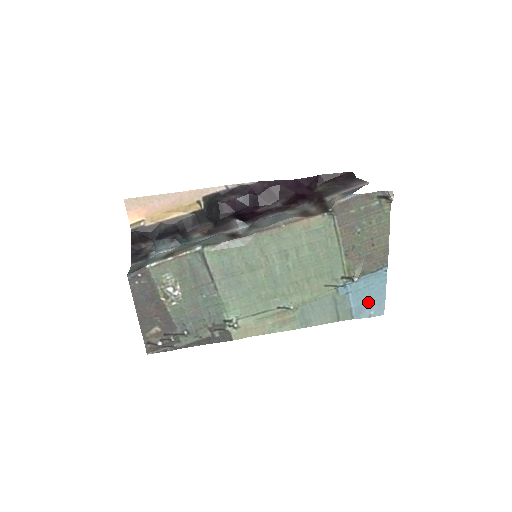
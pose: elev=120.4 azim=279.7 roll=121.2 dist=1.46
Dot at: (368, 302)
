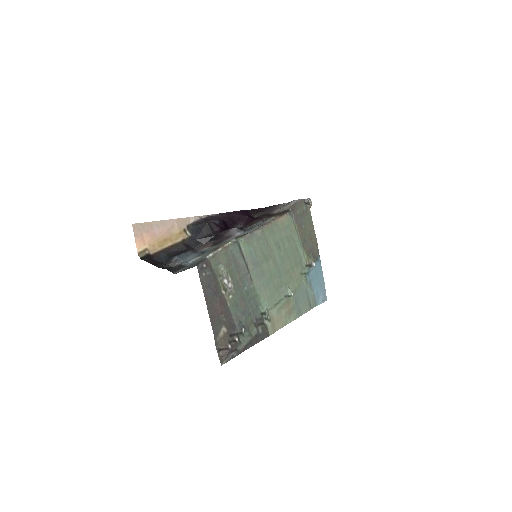
Dot at: (320, 288)
